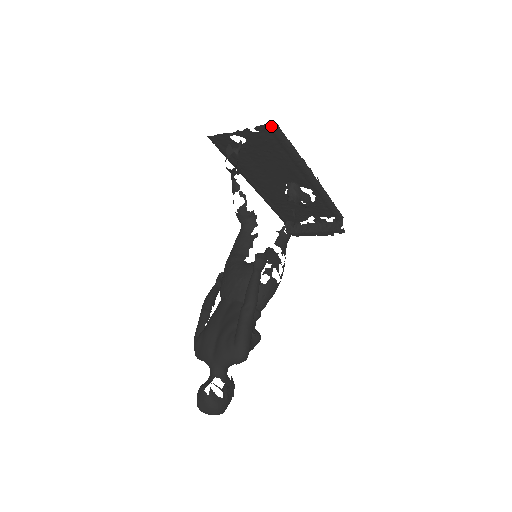
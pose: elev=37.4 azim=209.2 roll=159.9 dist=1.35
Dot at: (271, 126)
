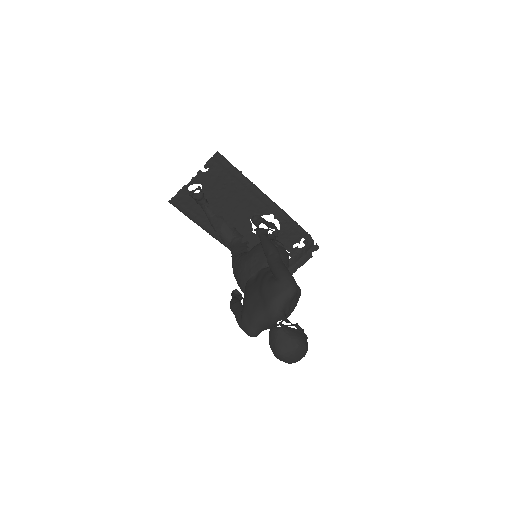
Dot at: (216, 157)
